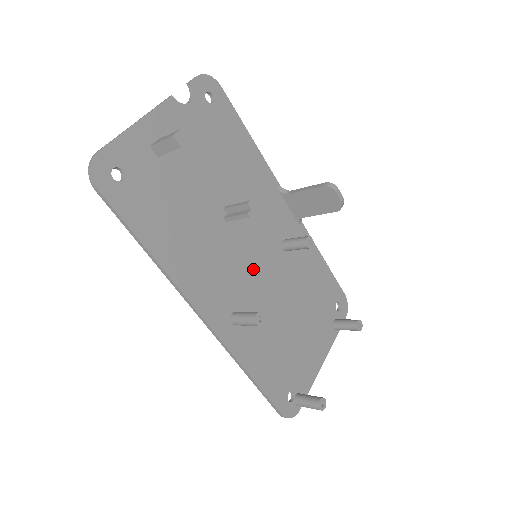
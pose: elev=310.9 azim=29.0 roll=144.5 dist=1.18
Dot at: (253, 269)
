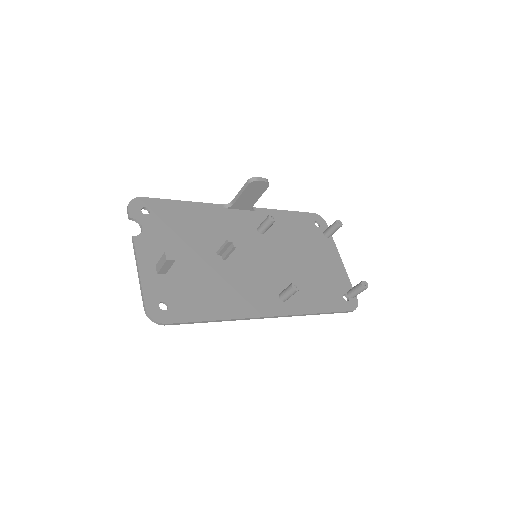
Dot at: (262, 264)
